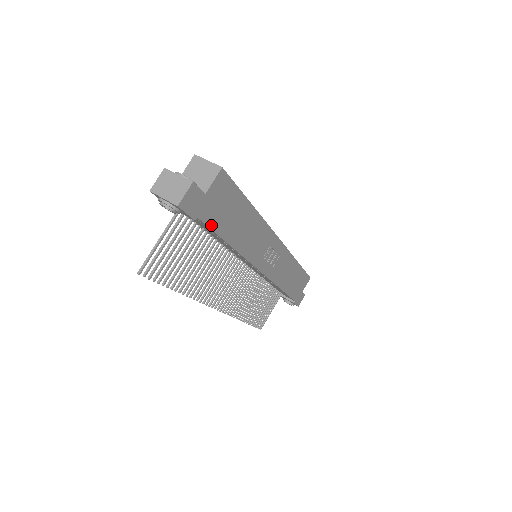
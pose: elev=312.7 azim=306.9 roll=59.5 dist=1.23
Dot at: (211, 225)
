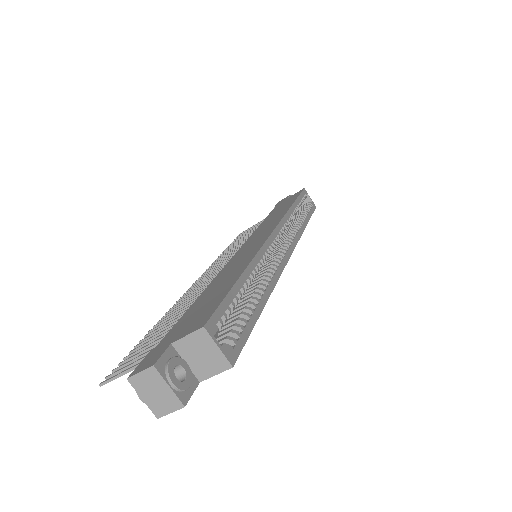
Dot at: occluded
